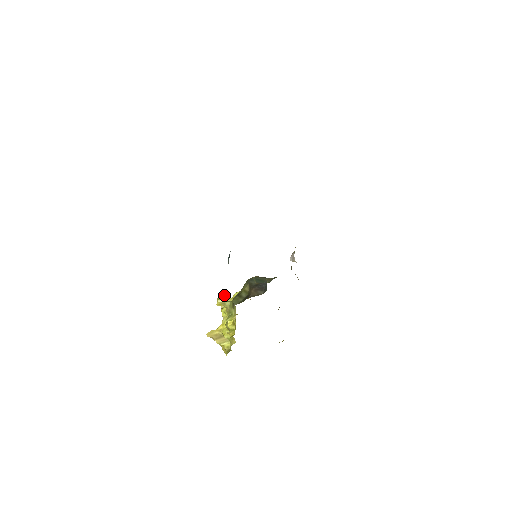
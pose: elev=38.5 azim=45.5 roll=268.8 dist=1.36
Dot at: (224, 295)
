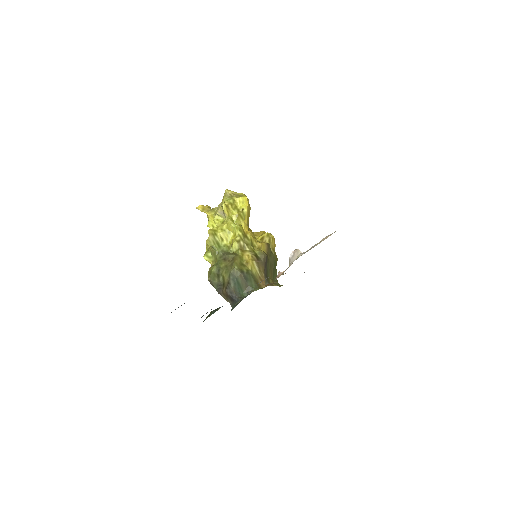
Dot at: (225, 209)
